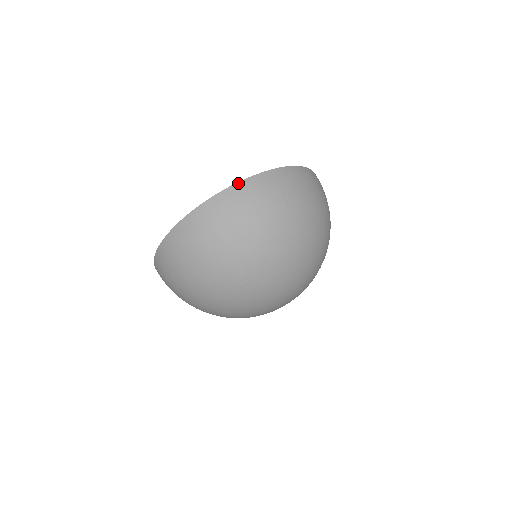
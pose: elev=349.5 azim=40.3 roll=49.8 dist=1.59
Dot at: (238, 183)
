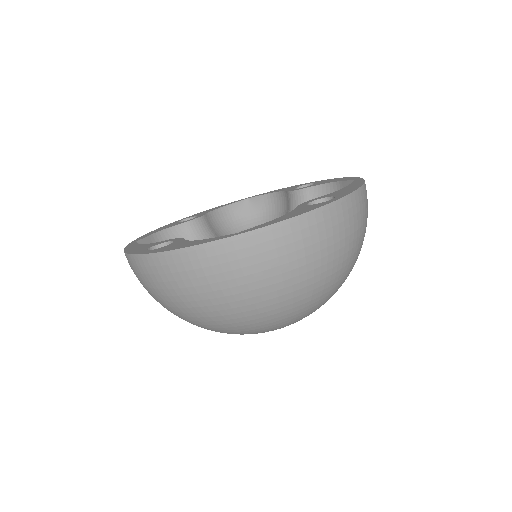
Dot at: (349, 195)
